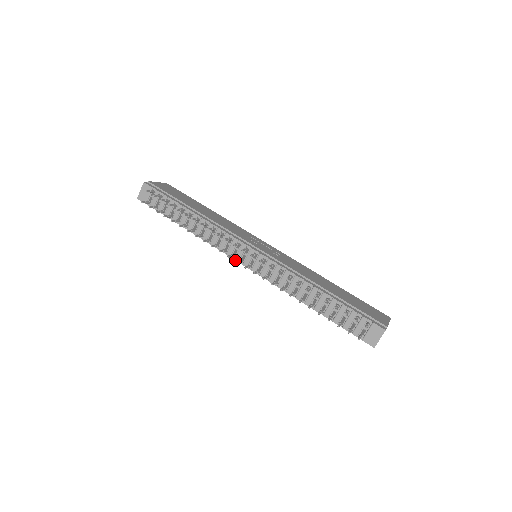
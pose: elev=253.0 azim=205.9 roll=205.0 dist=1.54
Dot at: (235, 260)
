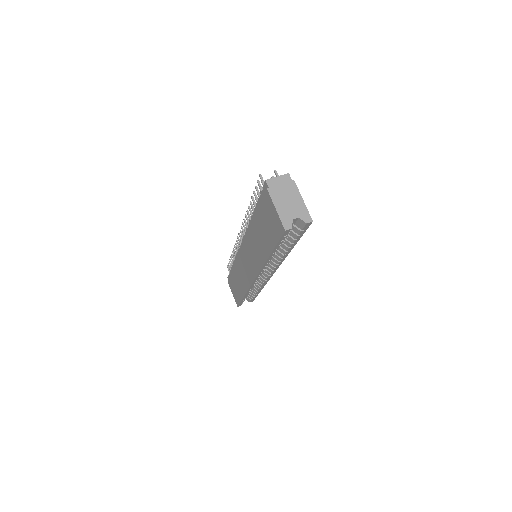
Dot at: (240, 246)
